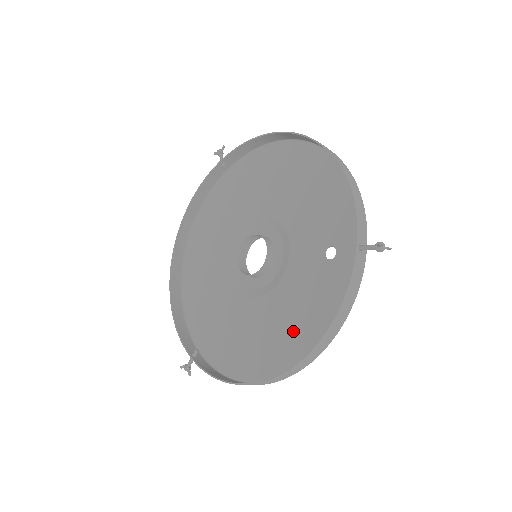
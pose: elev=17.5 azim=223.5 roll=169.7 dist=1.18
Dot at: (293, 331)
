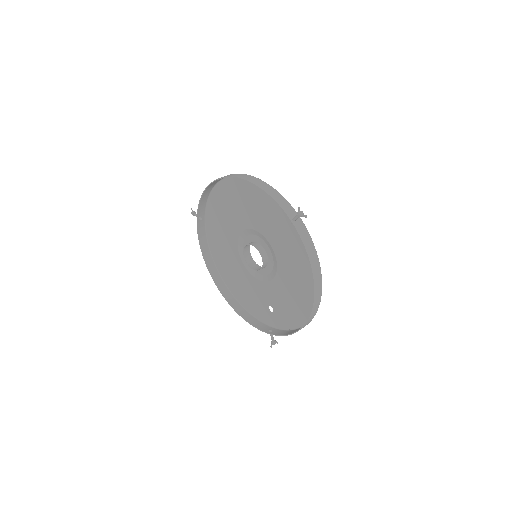
Dot at: (238, 285)
